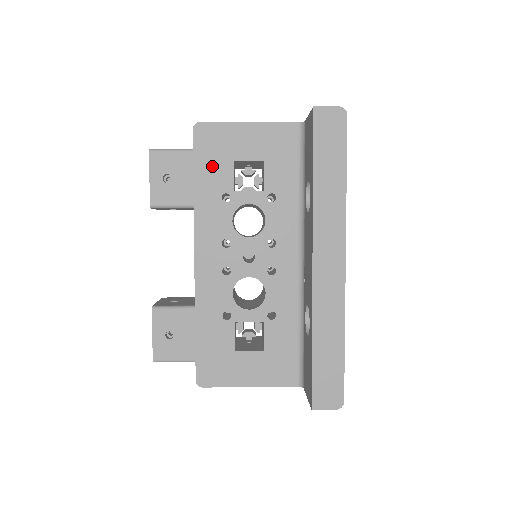
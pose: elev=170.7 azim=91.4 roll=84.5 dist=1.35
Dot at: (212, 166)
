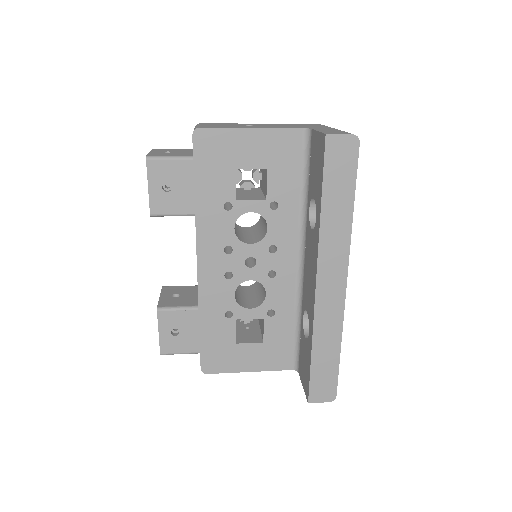
Dot at: (213, 174)
